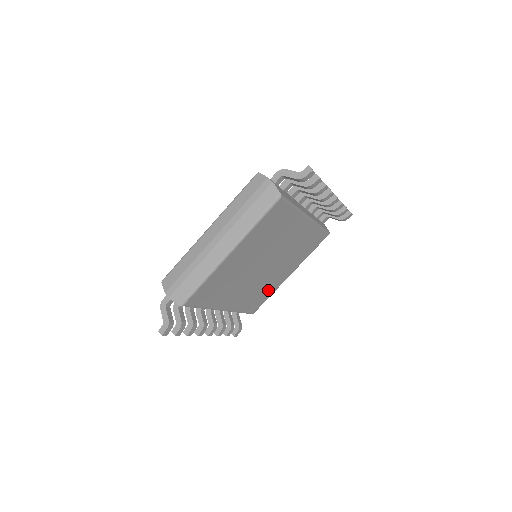
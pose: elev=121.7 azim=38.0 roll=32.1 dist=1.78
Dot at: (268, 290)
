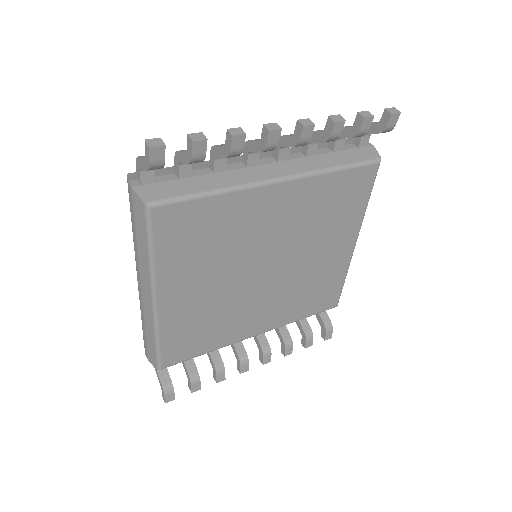
Dot at: (328, 278)
